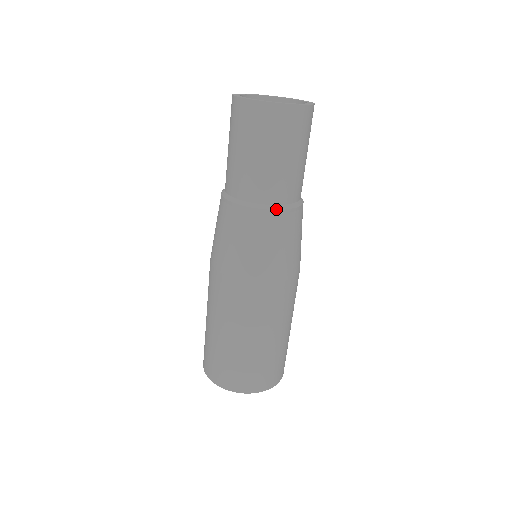
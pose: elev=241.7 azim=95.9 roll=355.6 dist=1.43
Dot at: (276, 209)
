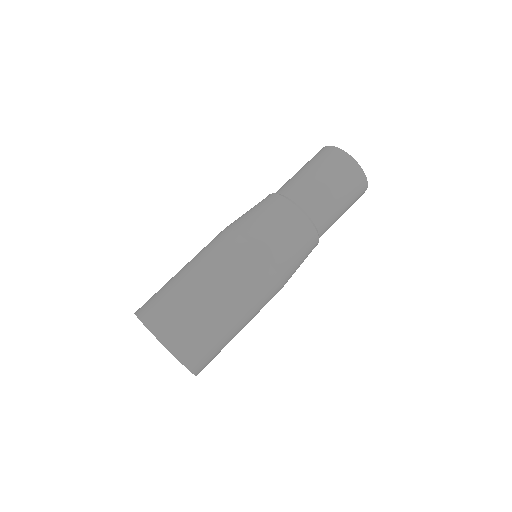
Dot at: (308, 217)
